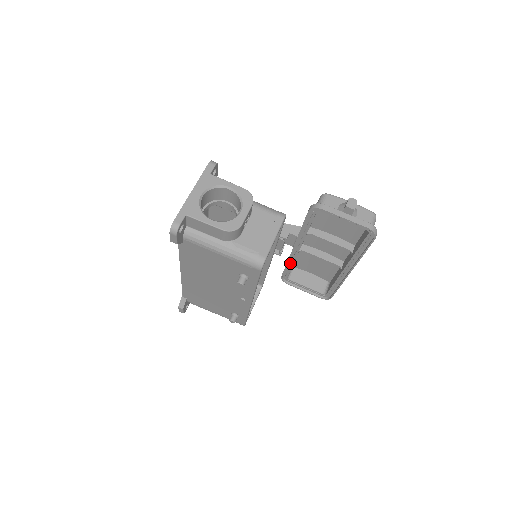
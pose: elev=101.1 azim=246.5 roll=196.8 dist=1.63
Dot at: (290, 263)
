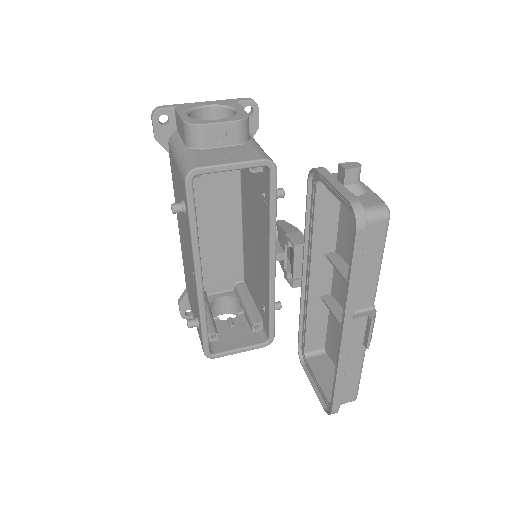
Dot at: (305, 315)
